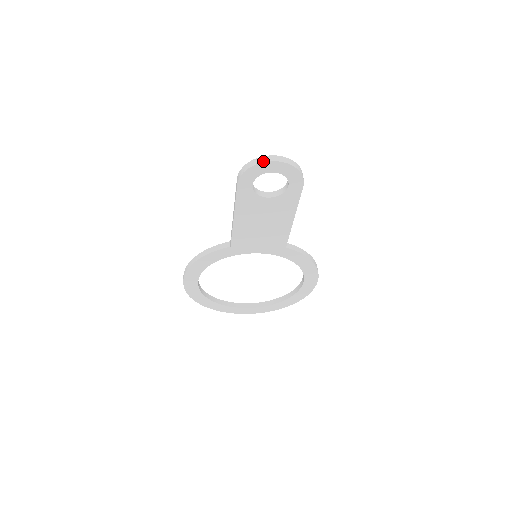
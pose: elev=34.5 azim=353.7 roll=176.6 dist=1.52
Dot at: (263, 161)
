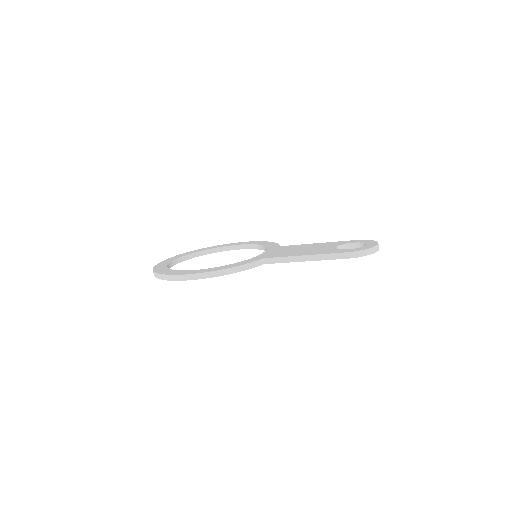
Dot at: (376, 251)
